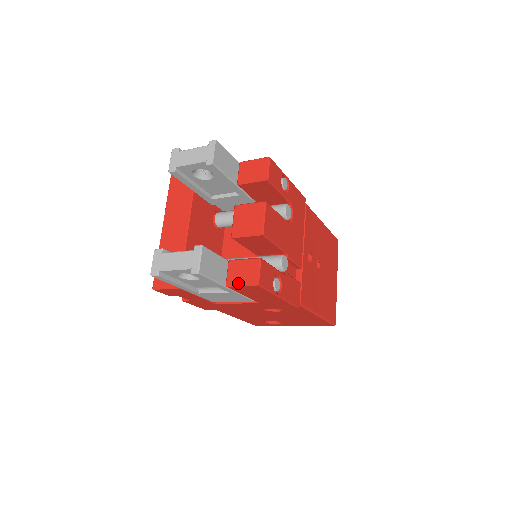
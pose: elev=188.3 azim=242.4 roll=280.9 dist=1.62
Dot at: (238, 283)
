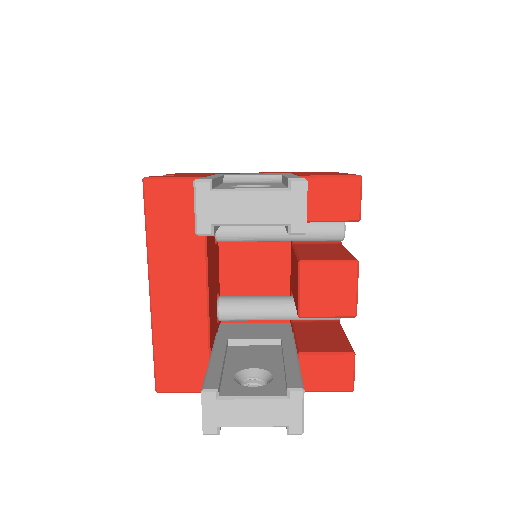
Dot at: (320, 389)
